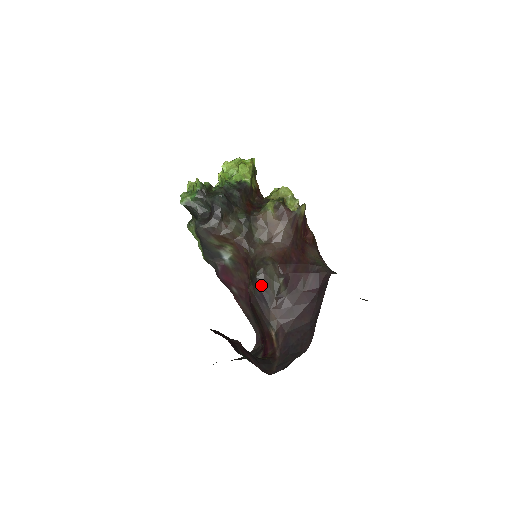
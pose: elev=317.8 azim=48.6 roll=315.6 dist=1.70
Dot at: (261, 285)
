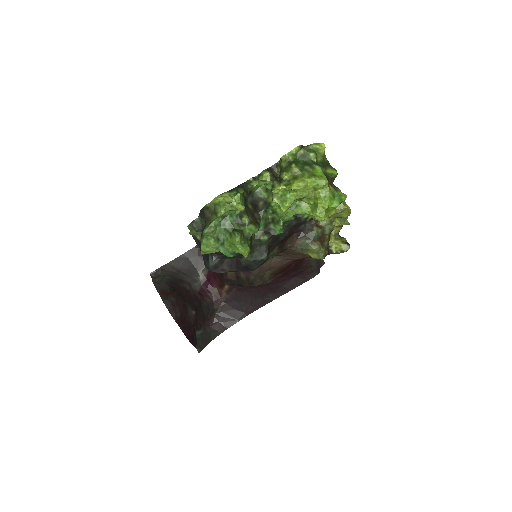
Dot at: occluded
